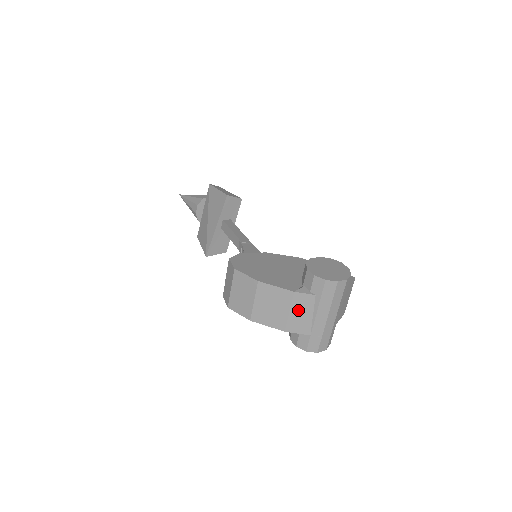
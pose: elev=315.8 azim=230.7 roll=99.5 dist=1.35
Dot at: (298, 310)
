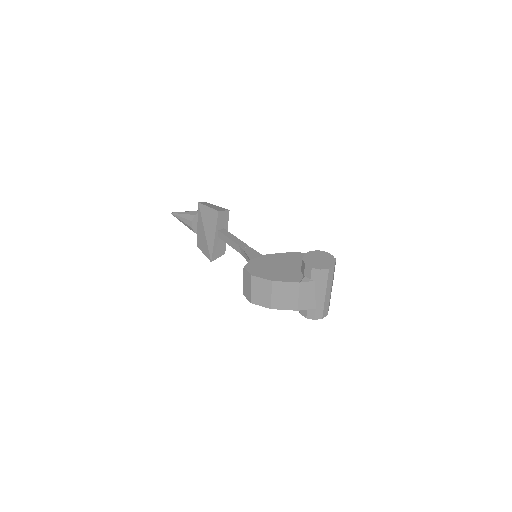
Dot at: (304, 294)
